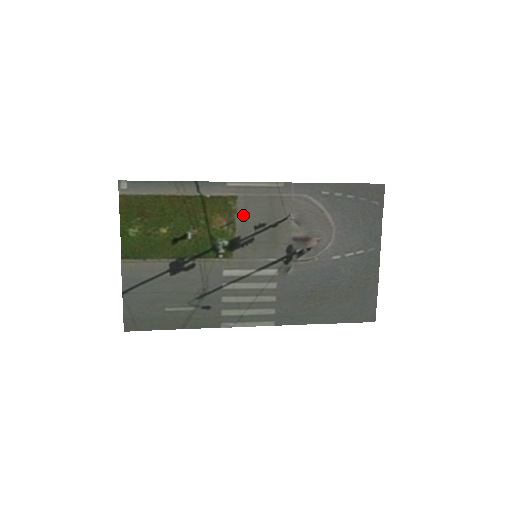
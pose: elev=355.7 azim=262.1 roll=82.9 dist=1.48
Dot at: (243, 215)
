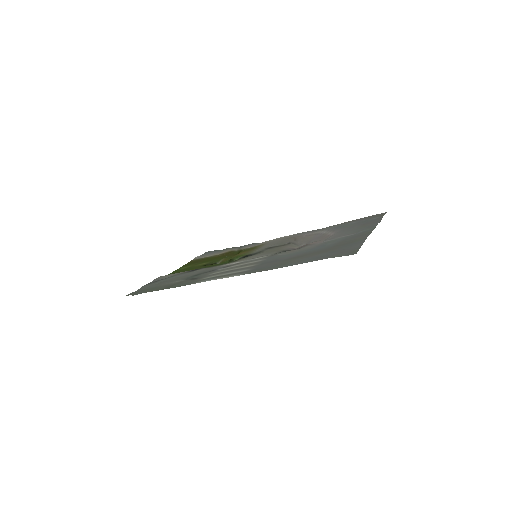
Dot at: occluded
